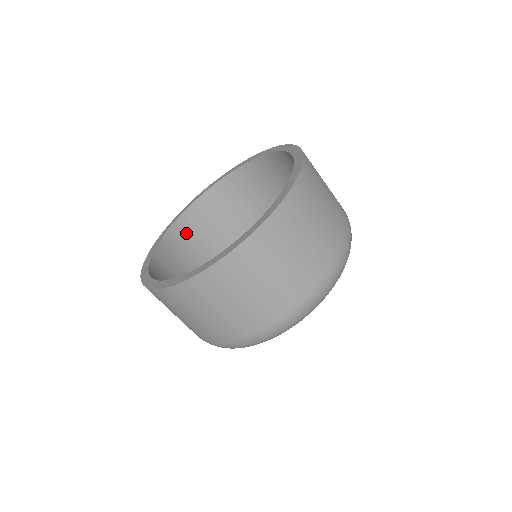
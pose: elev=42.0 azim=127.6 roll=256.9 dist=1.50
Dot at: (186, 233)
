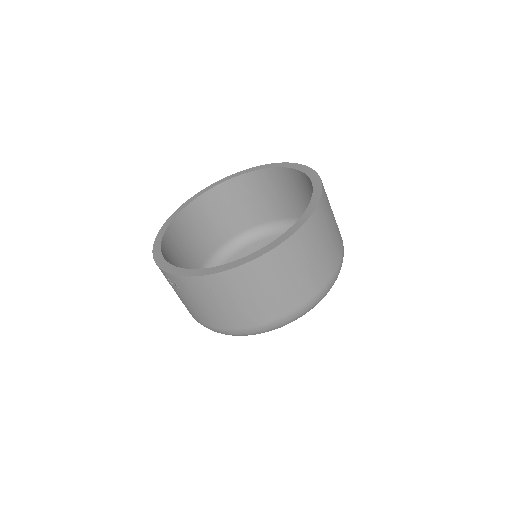
Dot at: (173, 243)
